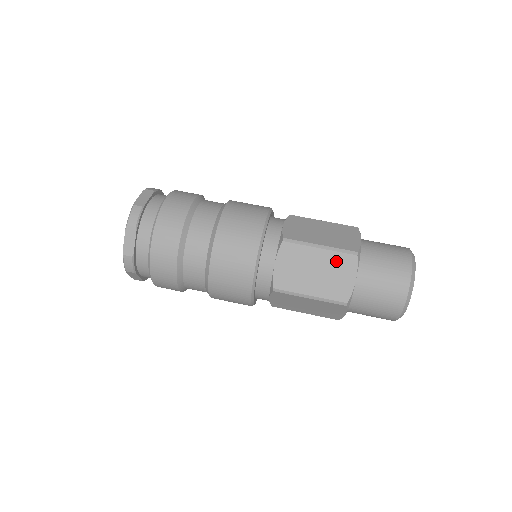
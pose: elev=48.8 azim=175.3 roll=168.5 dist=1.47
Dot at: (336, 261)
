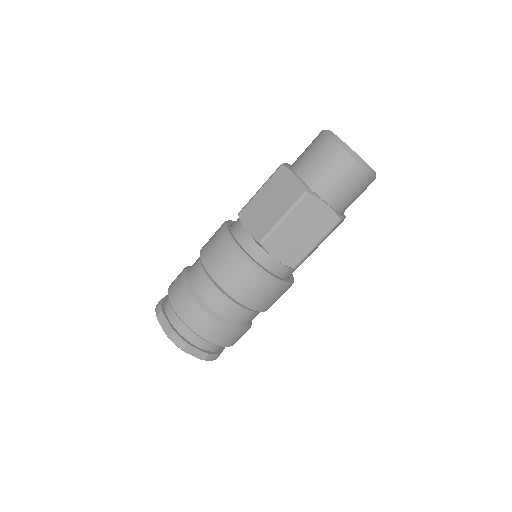
Dot at: (302, 212)
